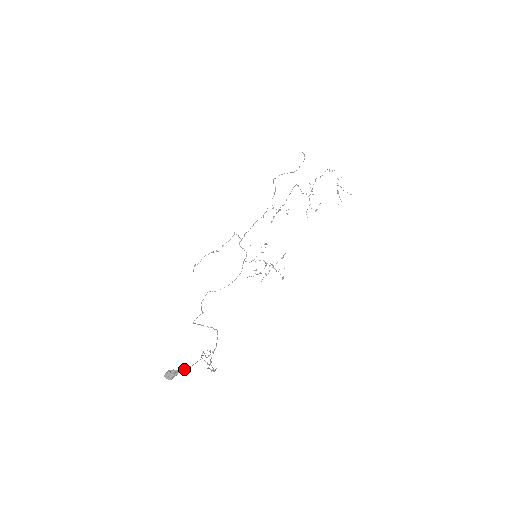
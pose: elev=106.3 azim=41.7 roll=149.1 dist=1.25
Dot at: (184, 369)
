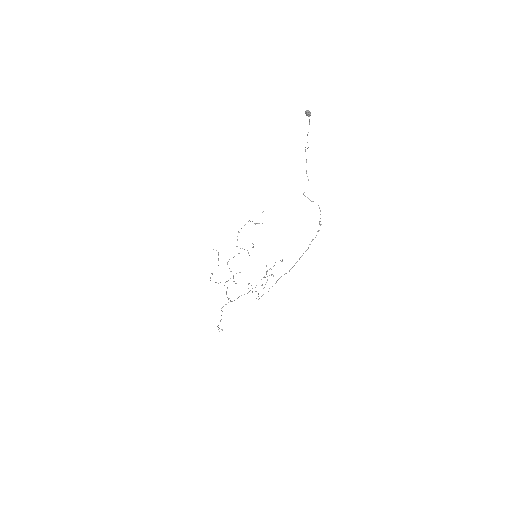
Dot at: occluded
